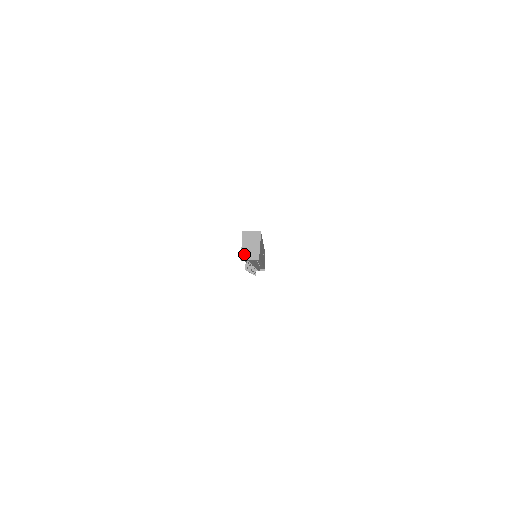
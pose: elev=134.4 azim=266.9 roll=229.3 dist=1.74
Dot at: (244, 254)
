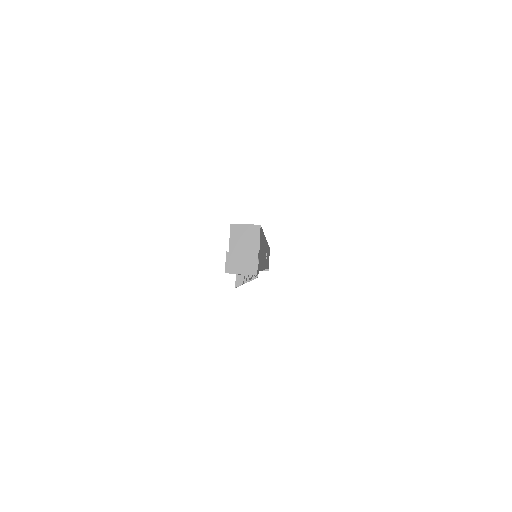
Dot at: (232, 264)
